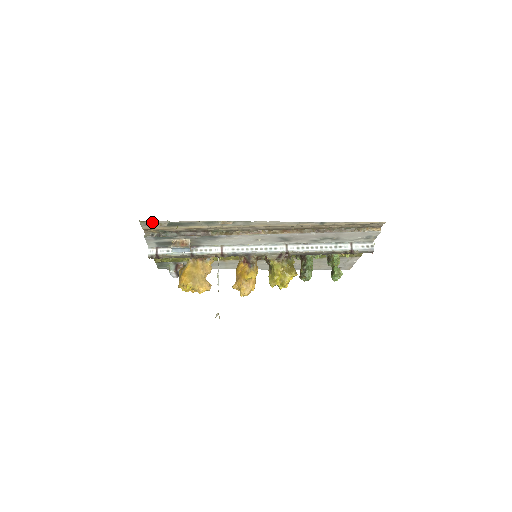
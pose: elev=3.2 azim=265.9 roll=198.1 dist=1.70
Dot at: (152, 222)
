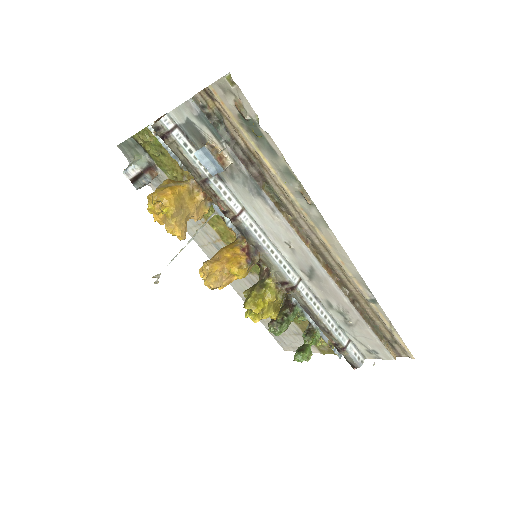
Dot at: (237, 94)
